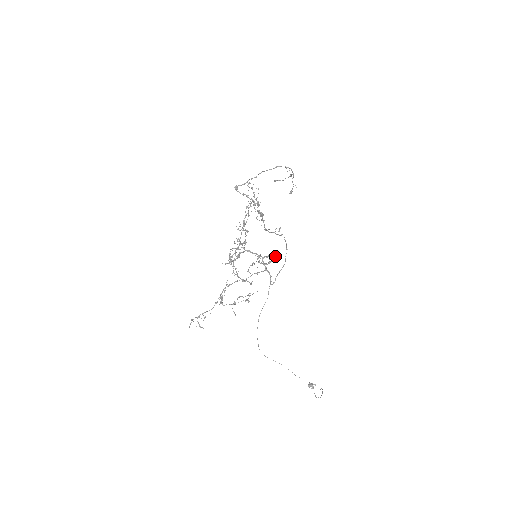
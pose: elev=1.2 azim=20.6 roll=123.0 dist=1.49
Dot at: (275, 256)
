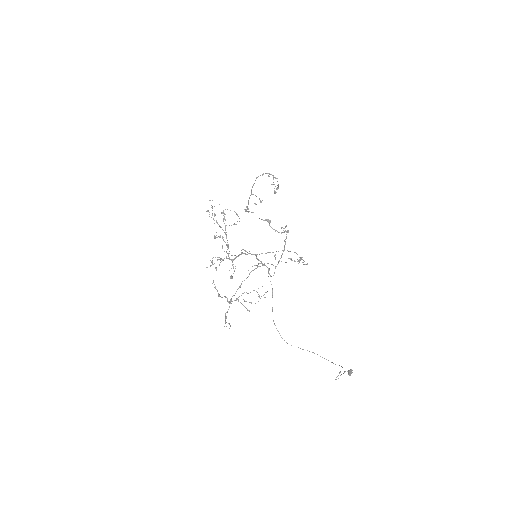
Dot at: occluded
